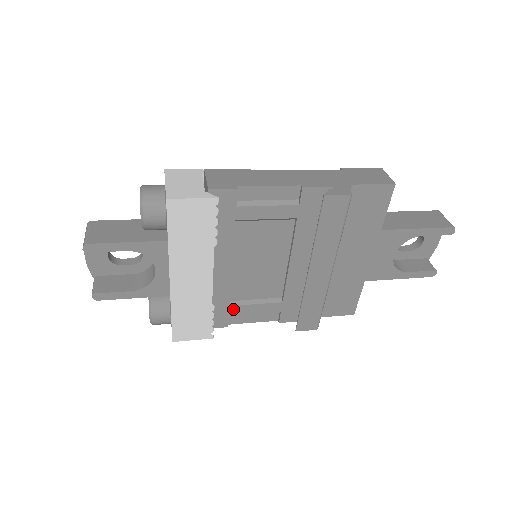
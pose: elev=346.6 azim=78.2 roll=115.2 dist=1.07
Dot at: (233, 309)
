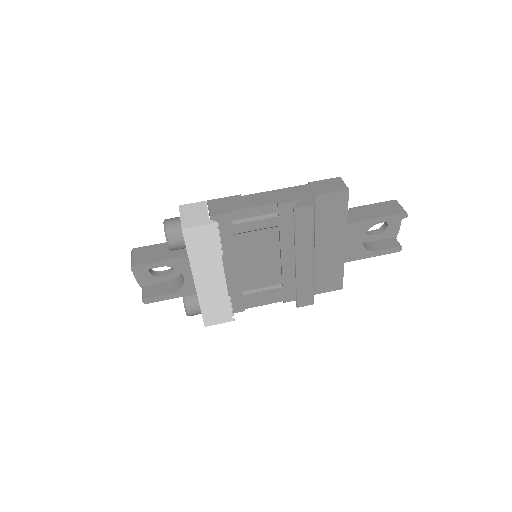
Dot at: (246, 297)
